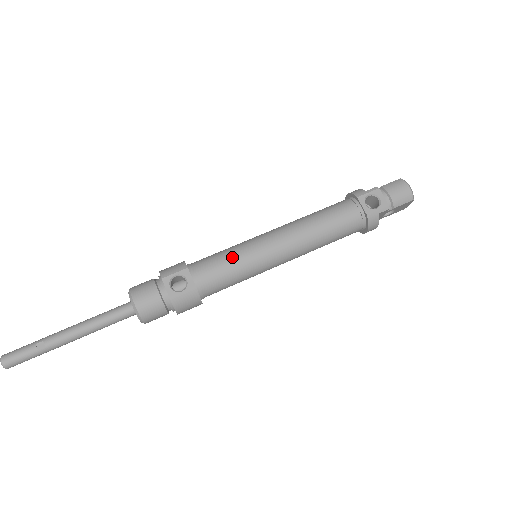
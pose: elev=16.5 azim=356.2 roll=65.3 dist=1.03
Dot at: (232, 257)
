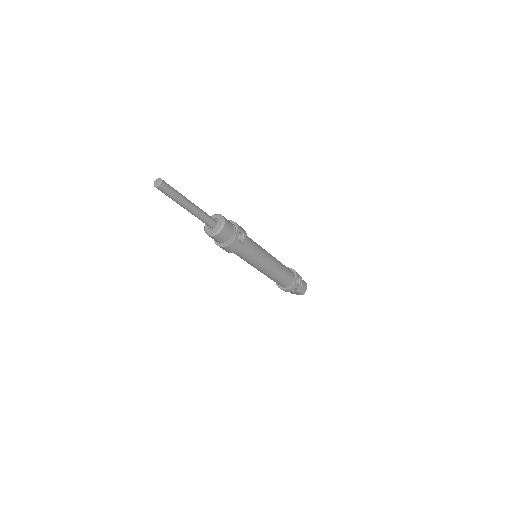
Dot at: (258, 249)
